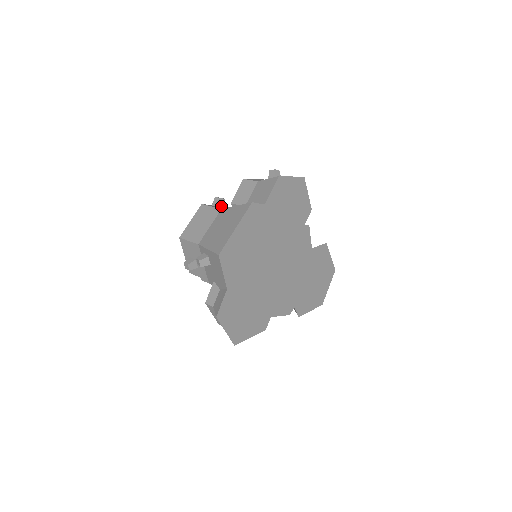
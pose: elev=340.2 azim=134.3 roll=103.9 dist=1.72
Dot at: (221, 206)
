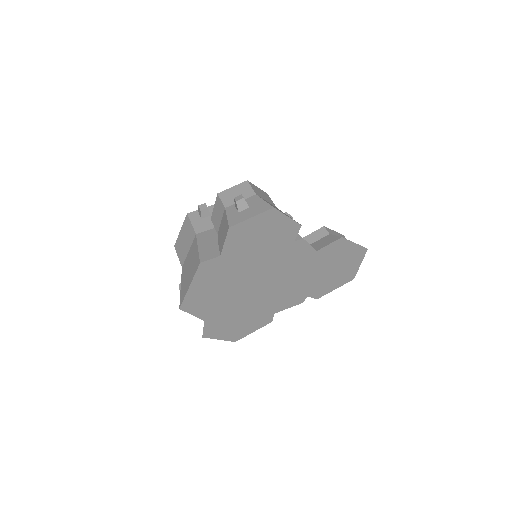
Dot at: (206, 216)
